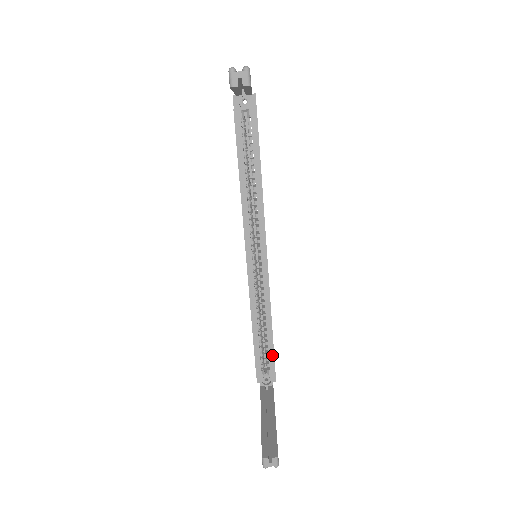
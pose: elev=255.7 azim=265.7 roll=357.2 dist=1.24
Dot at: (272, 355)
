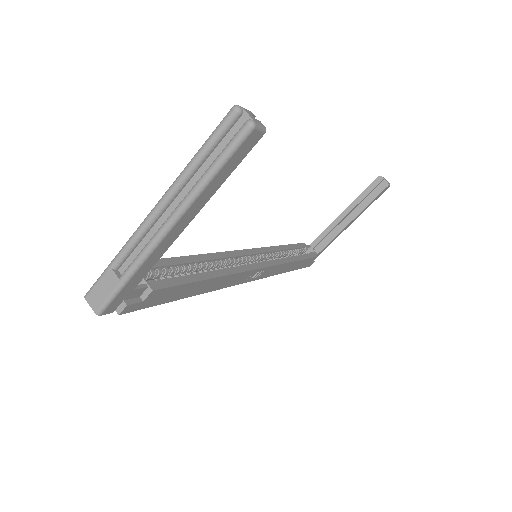
Dot at: (179, 282)
